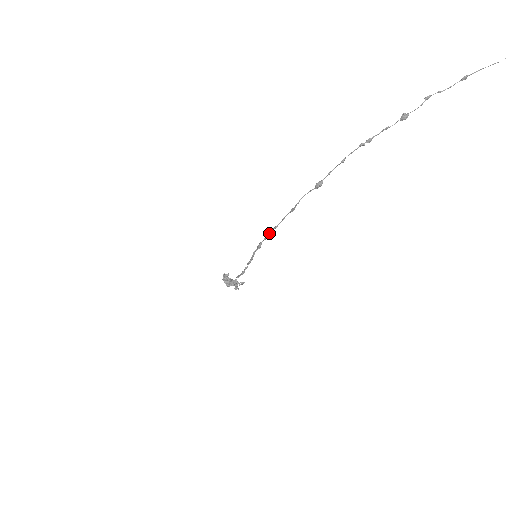
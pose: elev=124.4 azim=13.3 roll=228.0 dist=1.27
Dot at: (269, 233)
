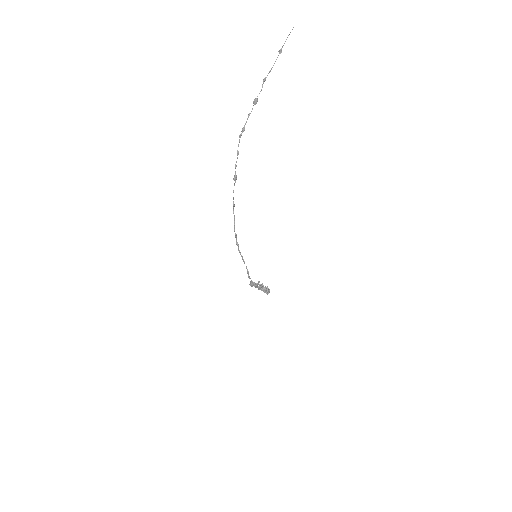
Dot at: (234, 230)
